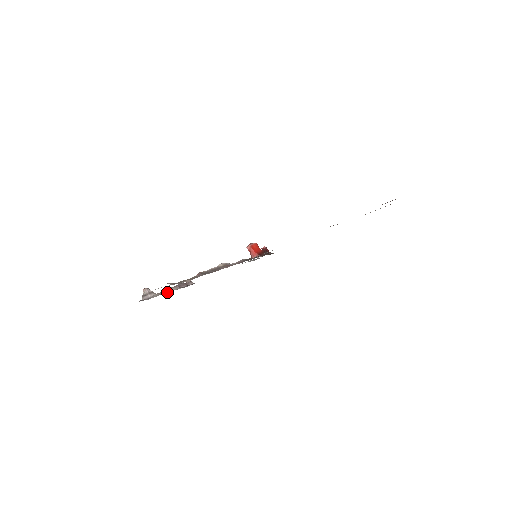
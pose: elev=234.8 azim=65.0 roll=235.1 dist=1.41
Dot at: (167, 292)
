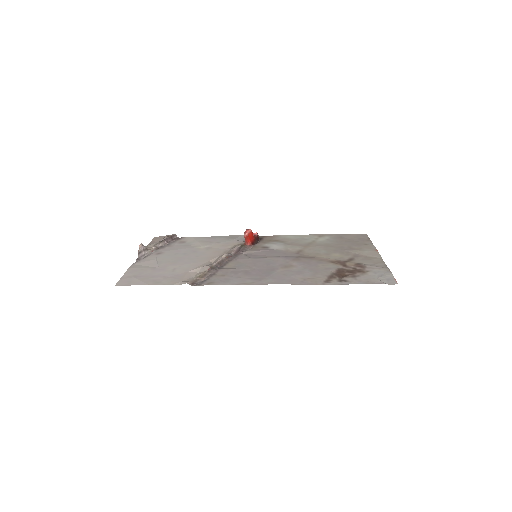
Dot at: (157, 248)
